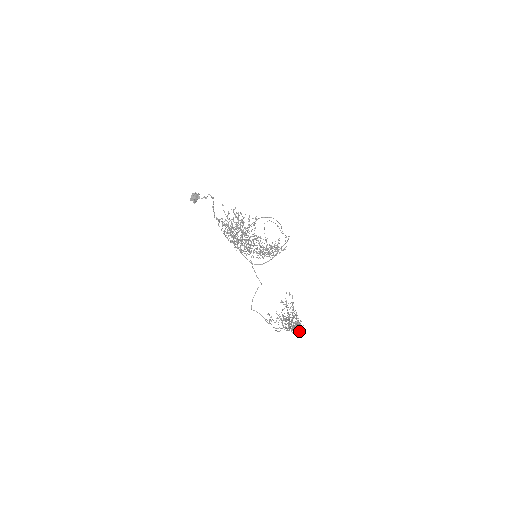
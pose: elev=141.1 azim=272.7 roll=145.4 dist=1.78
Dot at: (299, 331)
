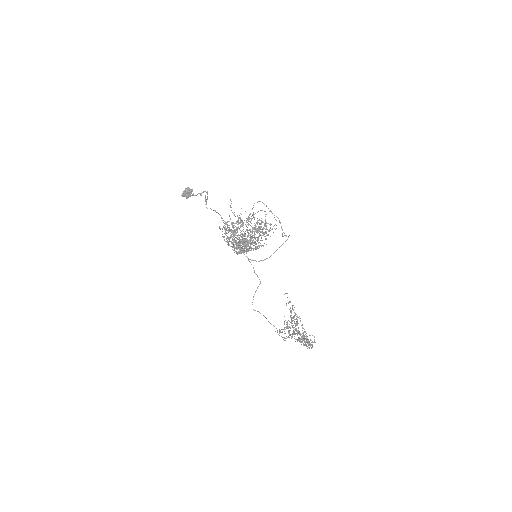
Dot at: (309, 348)
